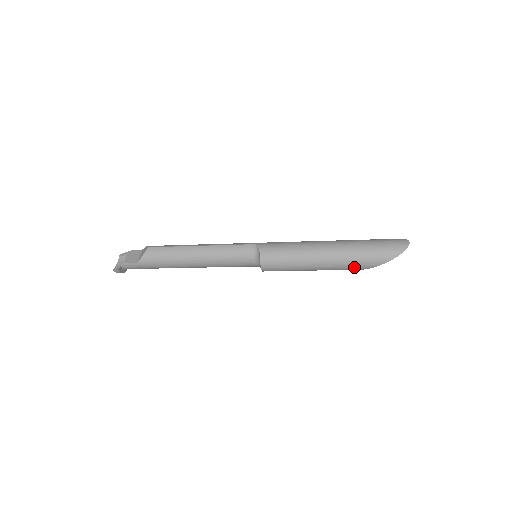
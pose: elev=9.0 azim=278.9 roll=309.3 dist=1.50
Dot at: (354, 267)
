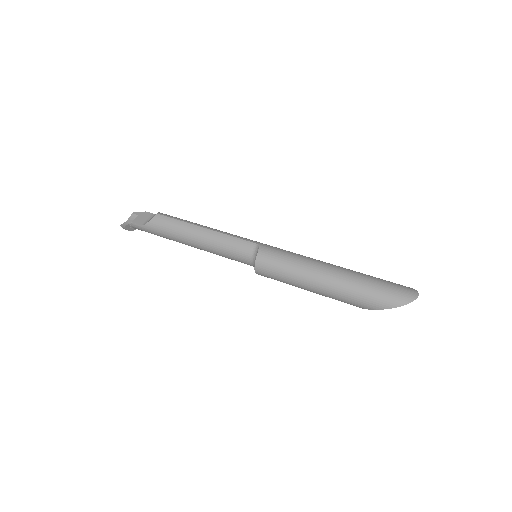
Dot at: (349, 302)
